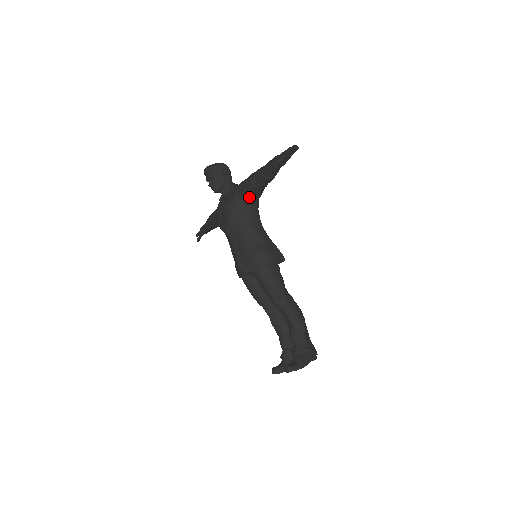
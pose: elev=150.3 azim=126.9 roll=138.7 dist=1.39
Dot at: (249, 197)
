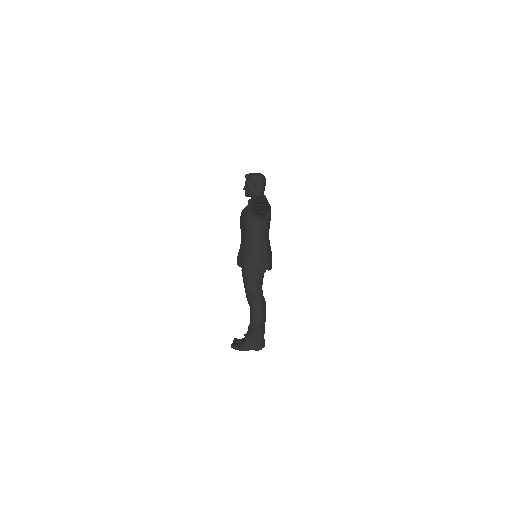
Dot at: (255, 213)
